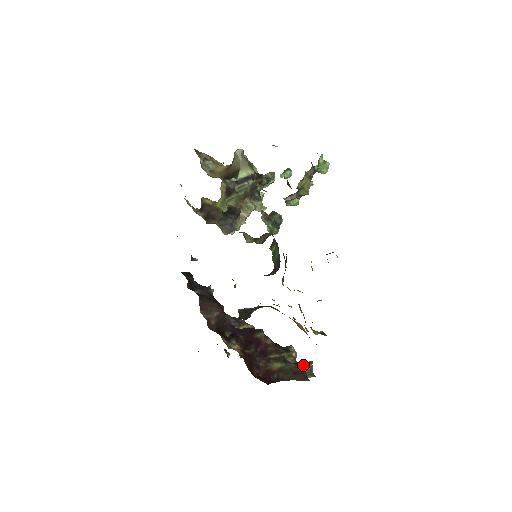
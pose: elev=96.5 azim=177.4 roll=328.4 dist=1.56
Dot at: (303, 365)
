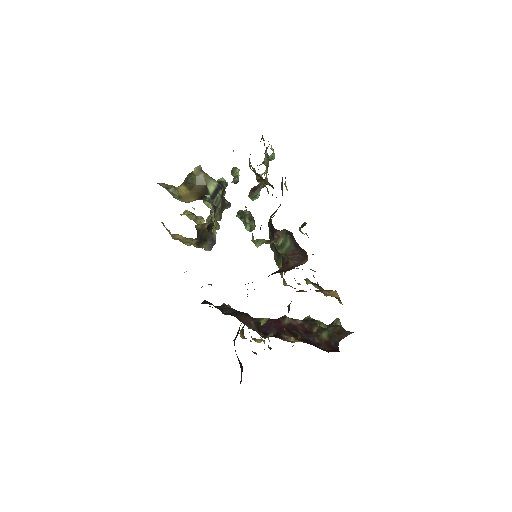
Dot at: (334, 324)
